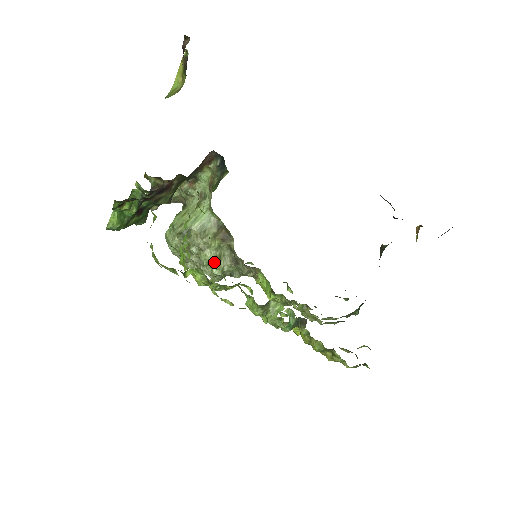
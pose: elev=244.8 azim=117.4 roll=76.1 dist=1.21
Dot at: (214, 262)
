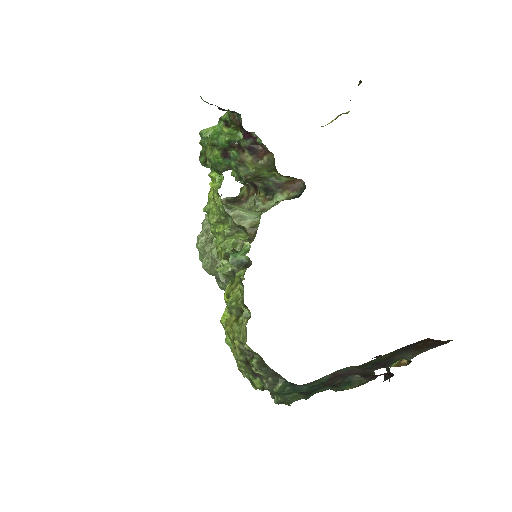
Dot at: occluded
